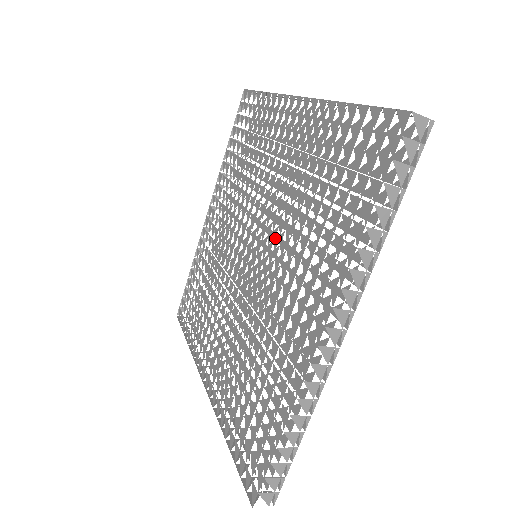
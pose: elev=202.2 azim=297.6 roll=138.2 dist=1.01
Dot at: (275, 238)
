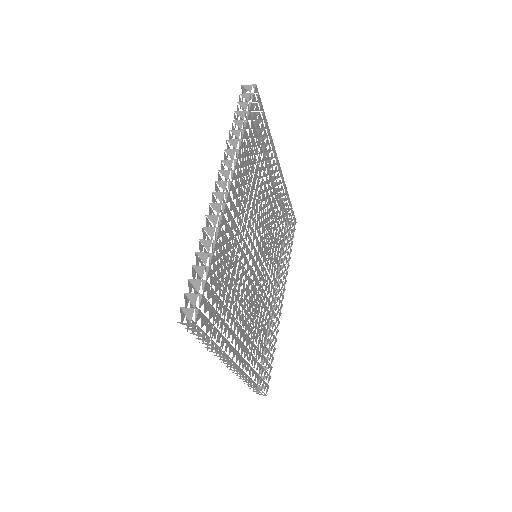
Dot at: occluded
